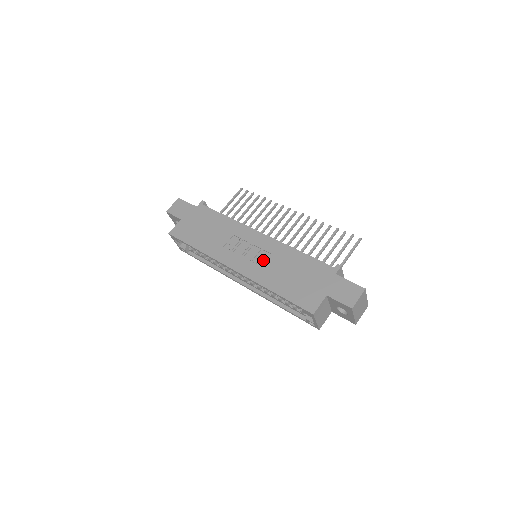
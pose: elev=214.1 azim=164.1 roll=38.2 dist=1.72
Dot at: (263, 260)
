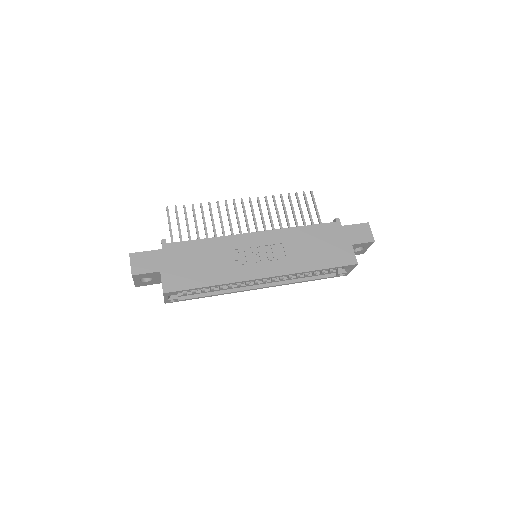
Dot at: (281, 253)
